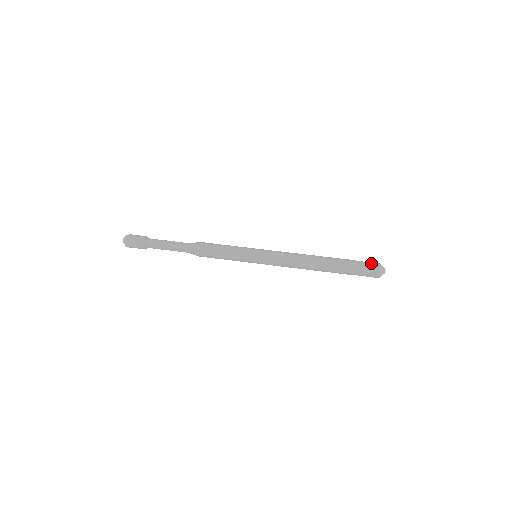
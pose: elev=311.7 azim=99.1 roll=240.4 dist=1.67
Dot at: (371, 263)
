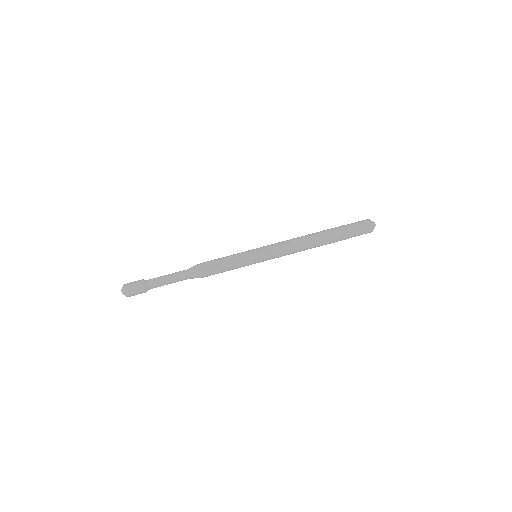
Dot at: (363, 225)
